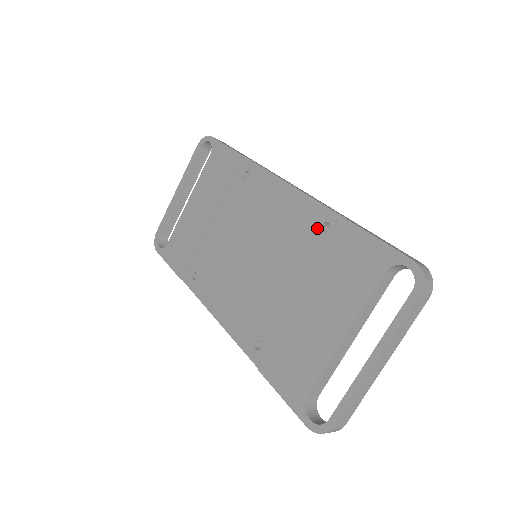
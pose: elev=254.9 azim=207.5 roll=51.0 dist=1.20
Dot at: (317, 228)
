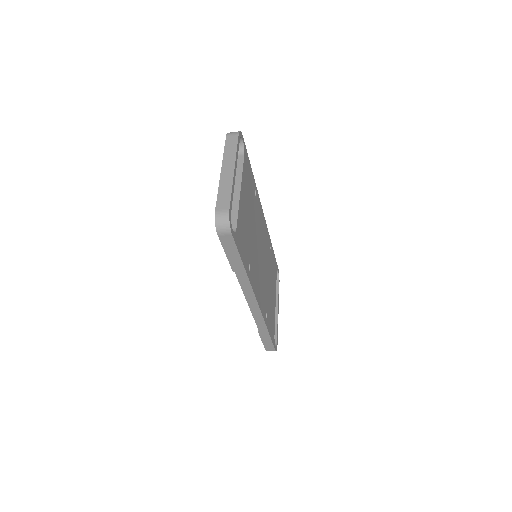
Dot at: occluded
